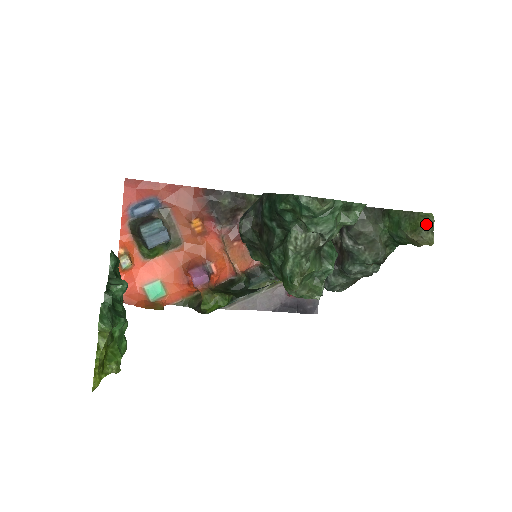
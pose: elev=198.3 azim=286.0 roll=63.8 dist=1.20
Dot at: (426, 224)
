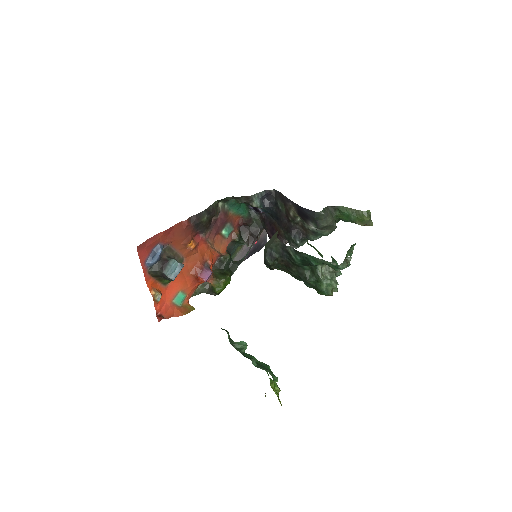
Dot at: (369, 219)
